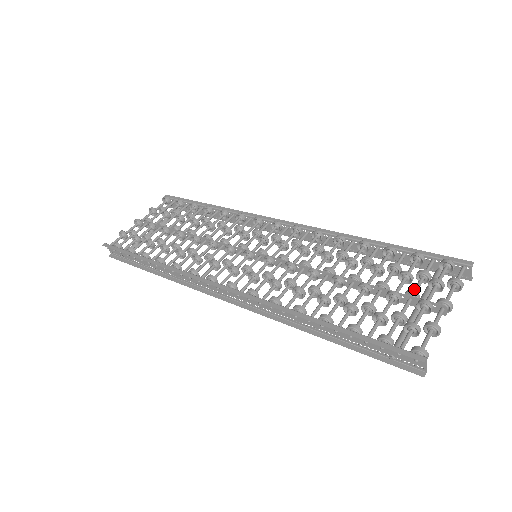
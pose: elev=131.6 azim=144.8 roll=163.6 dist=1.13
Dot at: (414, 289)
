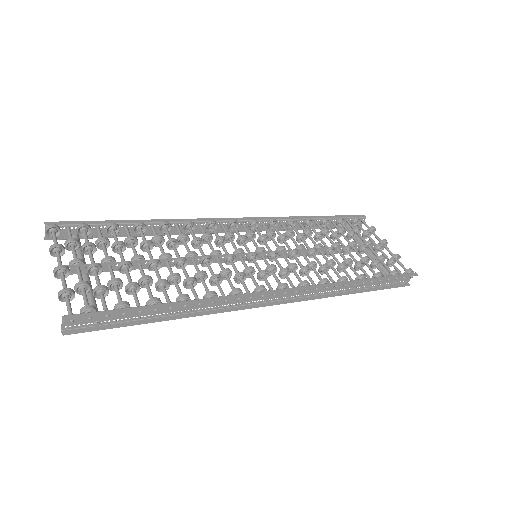
Dot at: (365, 240)
